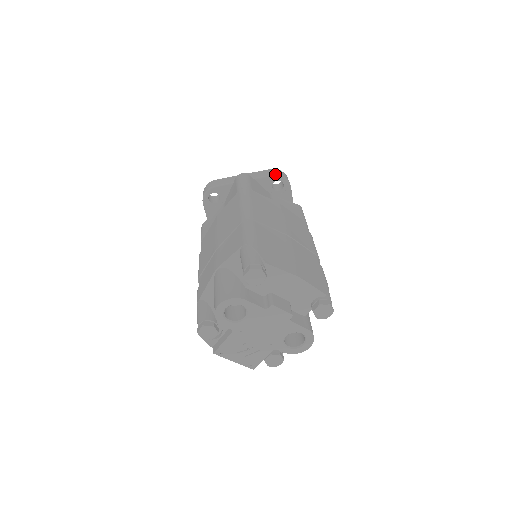
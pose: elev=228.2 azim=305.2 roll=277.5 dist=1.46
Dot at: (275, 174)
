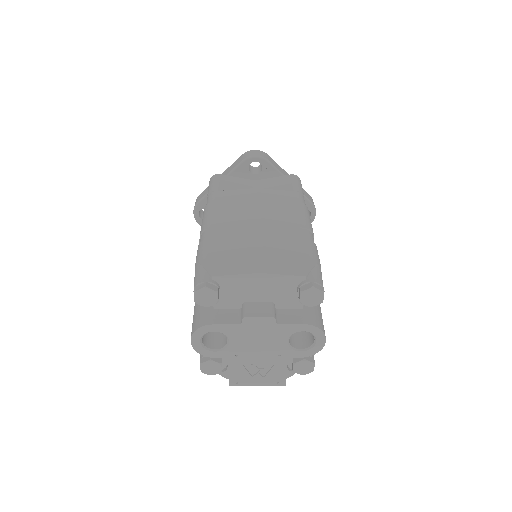
Dot at: (244, 158)
